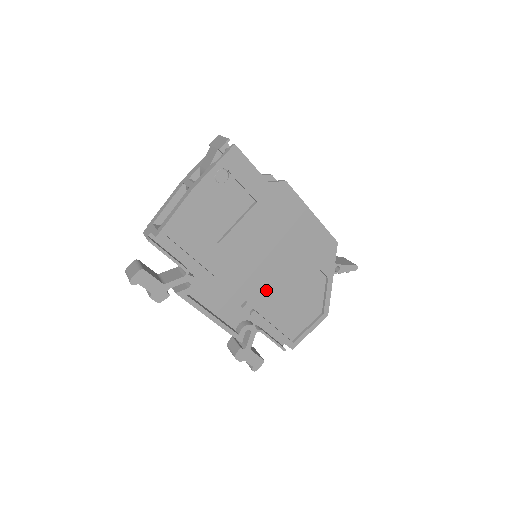
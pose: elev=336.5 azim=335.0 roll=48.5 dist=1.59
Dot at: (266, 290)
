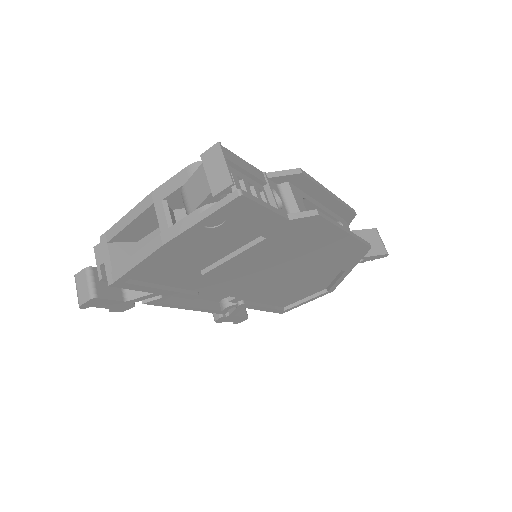
Dot at: occluded
